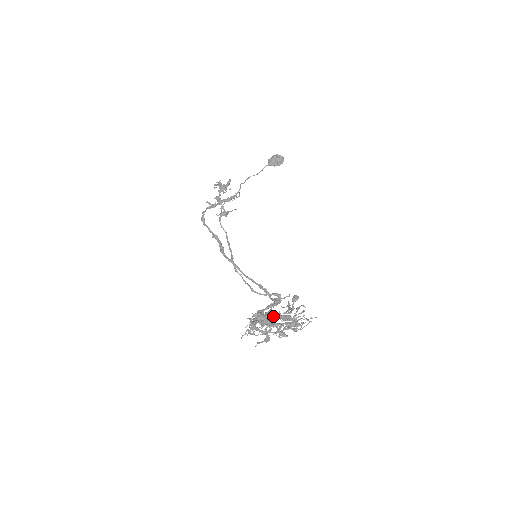
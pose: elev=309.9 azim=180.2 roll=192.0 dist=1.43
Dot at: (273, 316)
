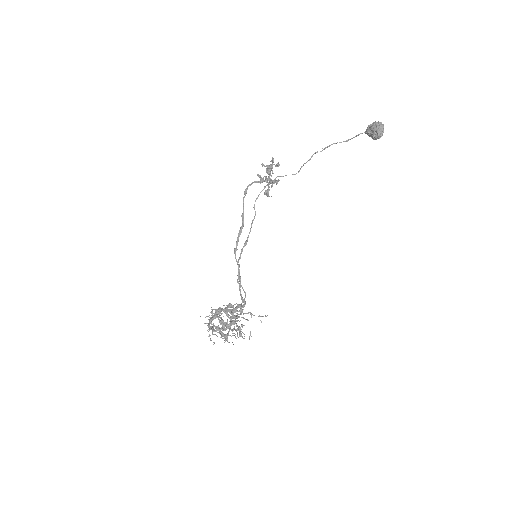
Dot at: (208, 326)
